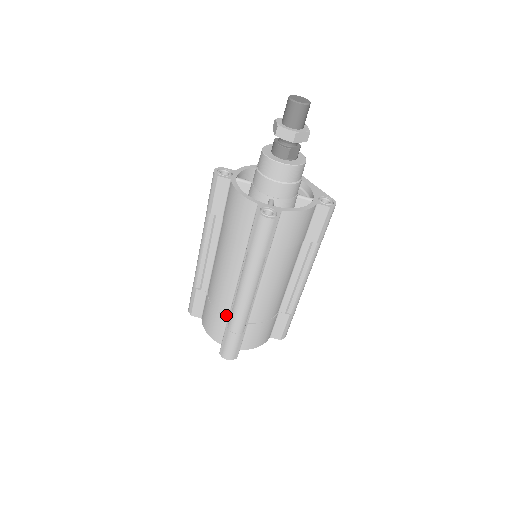
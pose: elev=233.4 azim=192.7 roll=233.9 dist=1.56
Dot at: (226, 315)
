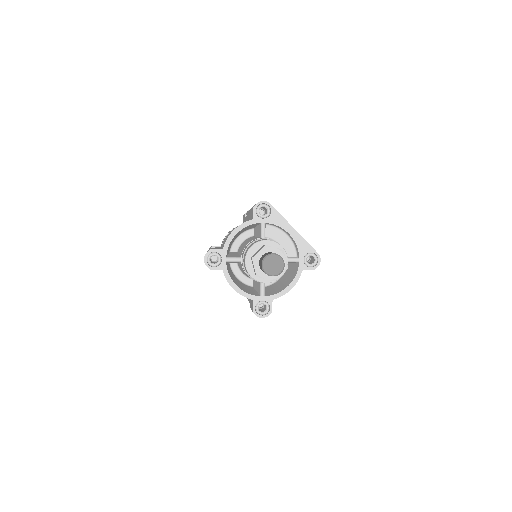
Dot at: occluded
